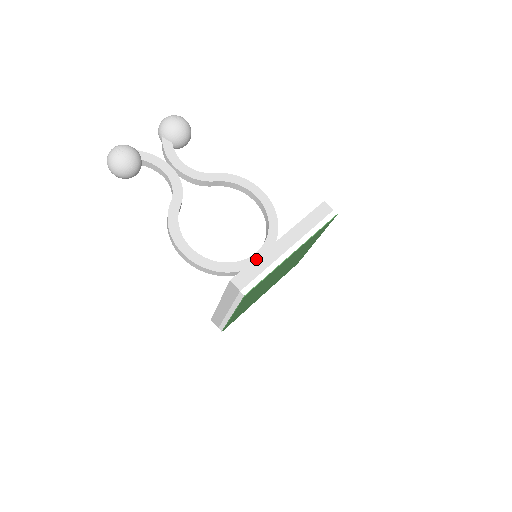
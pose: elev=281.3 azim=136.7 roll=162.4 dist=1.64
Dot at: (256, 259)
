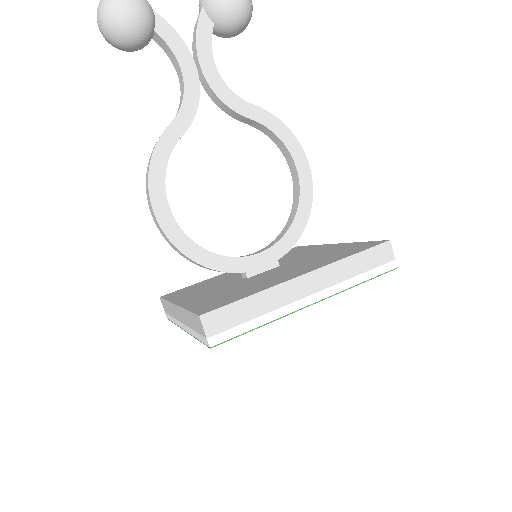
Dot at: (253, 295)
